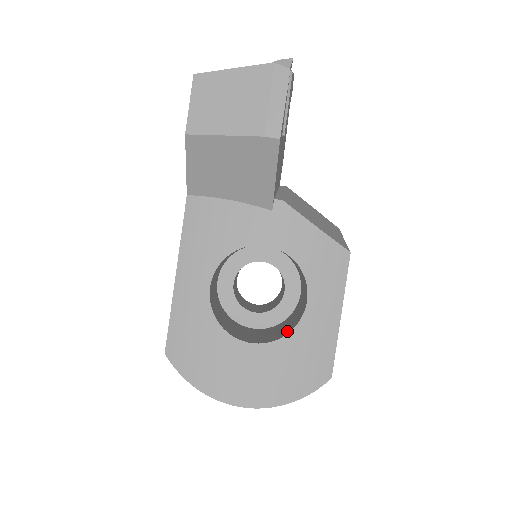
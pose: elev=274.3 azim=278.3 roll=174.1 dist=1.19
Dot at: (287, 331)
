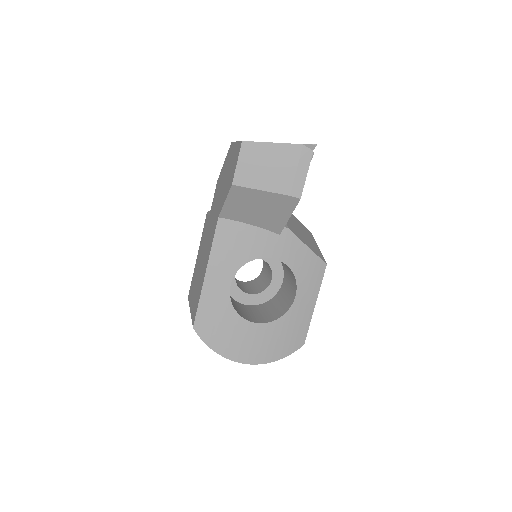
Dot at: (279, 314)
